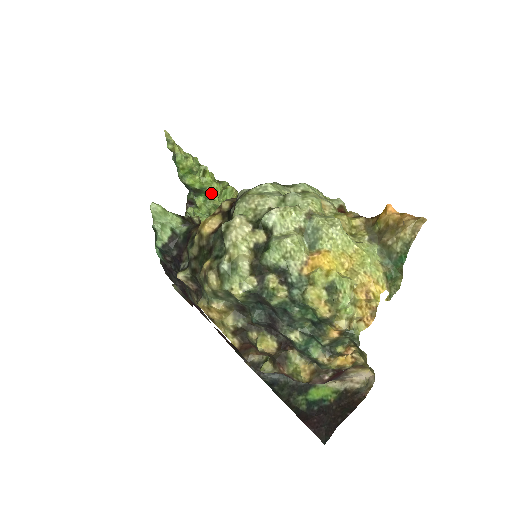
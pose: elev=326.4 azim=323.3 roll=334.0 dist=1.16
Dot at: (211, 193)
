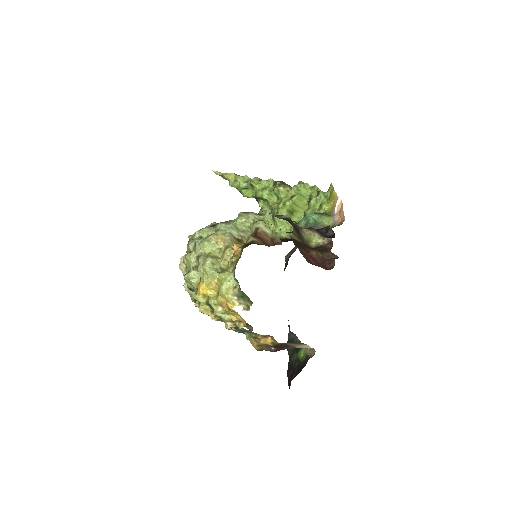
Dot at: (262, 198)
